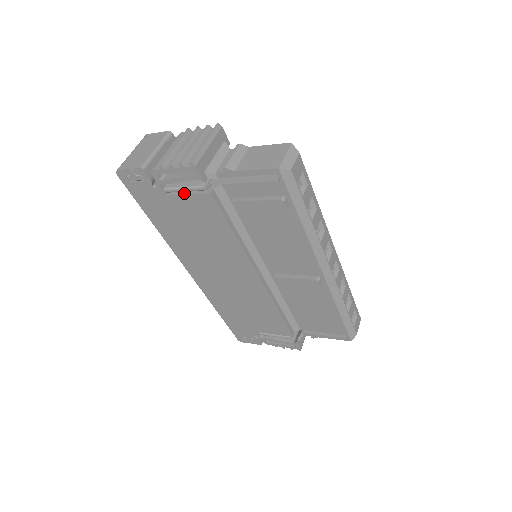
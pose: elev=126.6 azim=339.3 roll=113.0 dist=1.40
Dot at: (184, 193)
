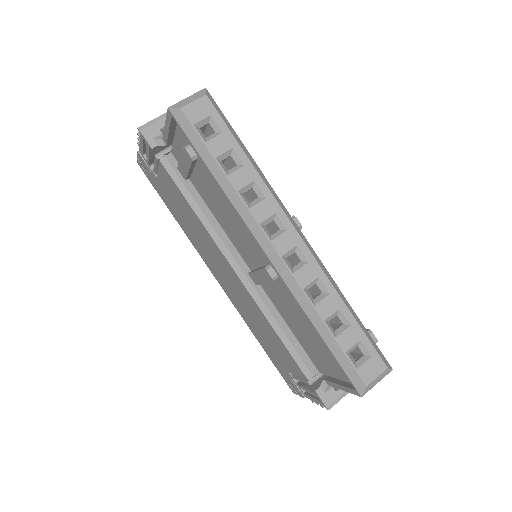
Dot at: occluded
